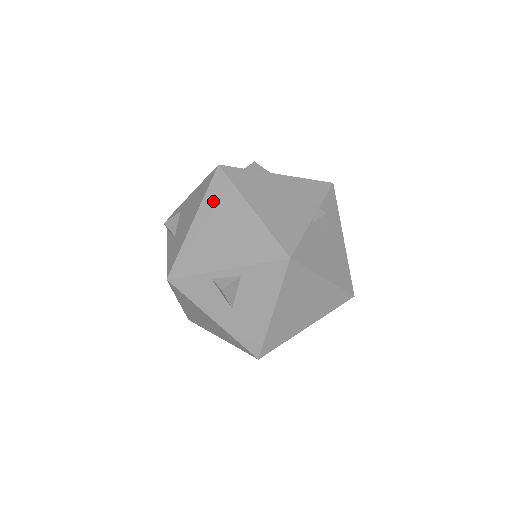
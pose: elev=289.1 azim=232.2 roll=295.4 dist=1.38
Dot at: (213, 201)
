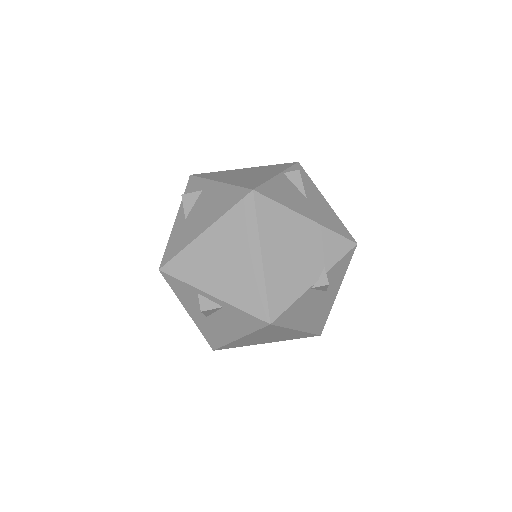
Dot at: (231, 224)
